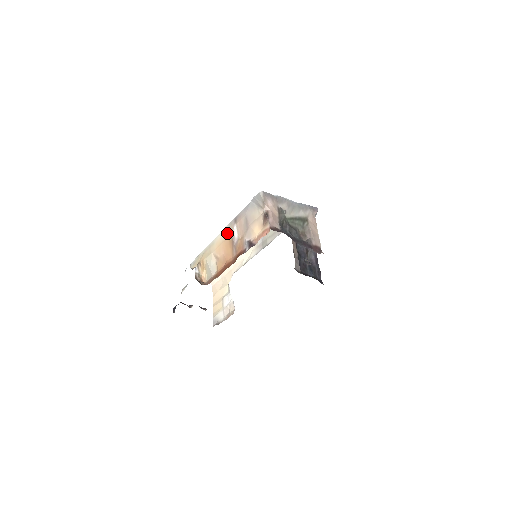
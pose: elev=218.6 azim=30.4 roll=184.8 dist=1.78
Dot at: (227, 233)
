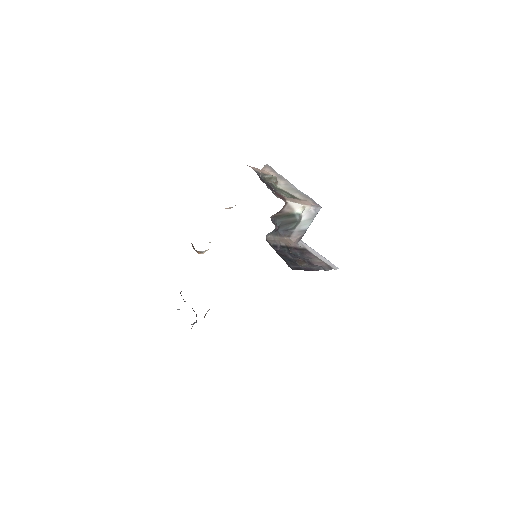
Dot at: occluded
